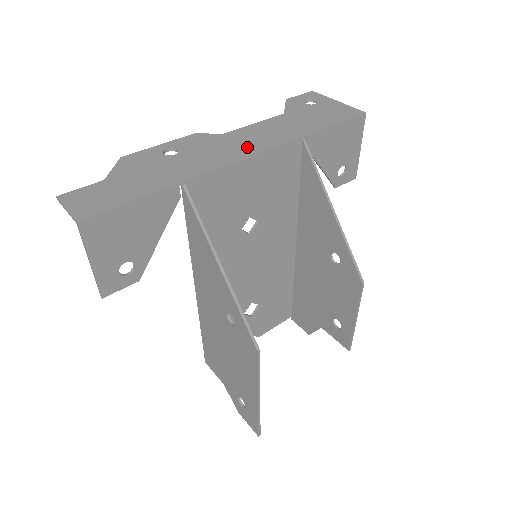
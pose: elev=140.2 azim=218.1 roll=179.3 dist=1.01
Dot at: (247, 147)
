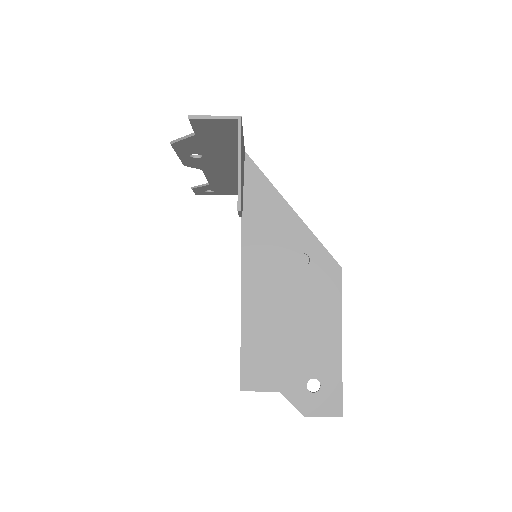
Dot at: occluded
